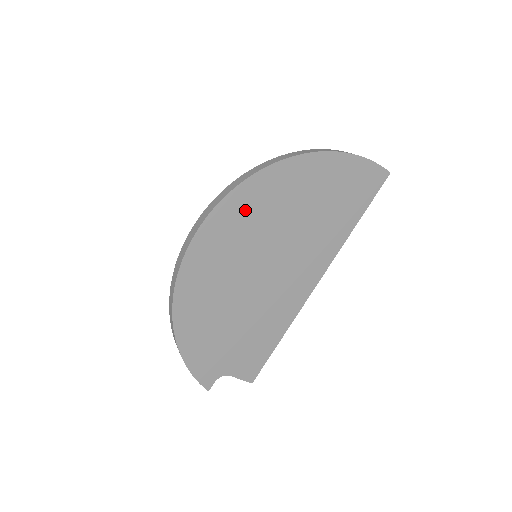
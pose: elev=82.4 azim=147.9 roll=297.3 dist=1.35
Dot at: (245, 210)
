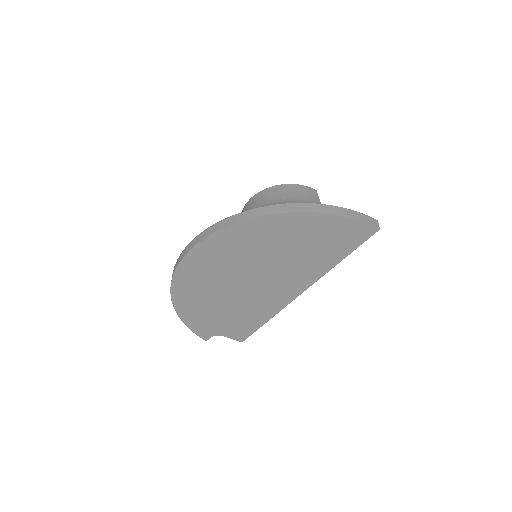
Dot at: (225, 247)
